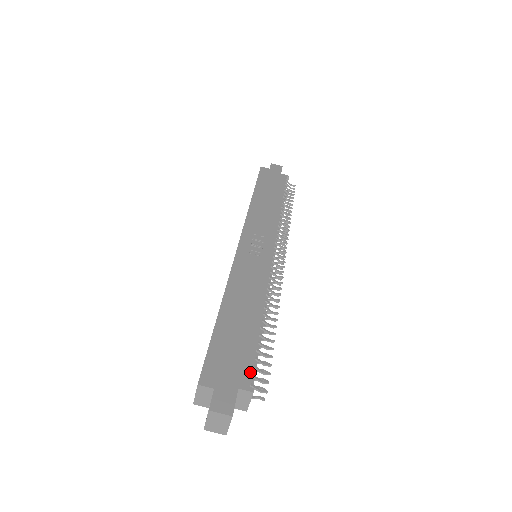
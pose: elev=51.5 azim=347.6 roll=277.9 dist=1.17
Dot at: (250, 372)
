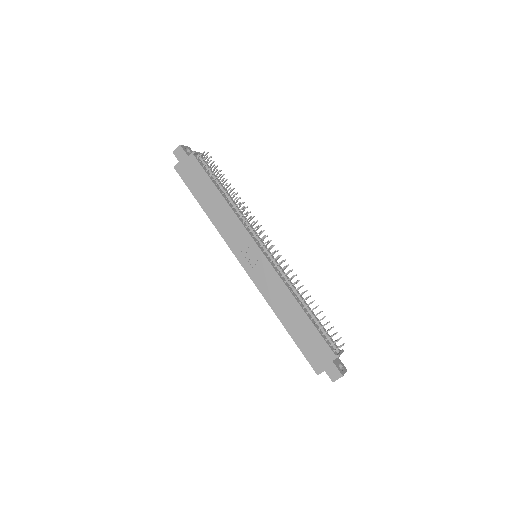
Dot at: (328, 348)
